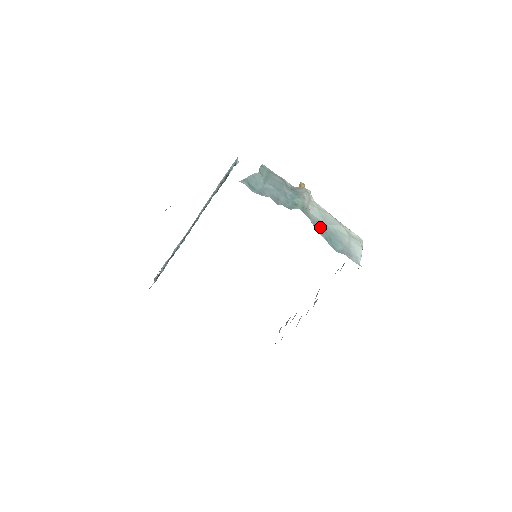
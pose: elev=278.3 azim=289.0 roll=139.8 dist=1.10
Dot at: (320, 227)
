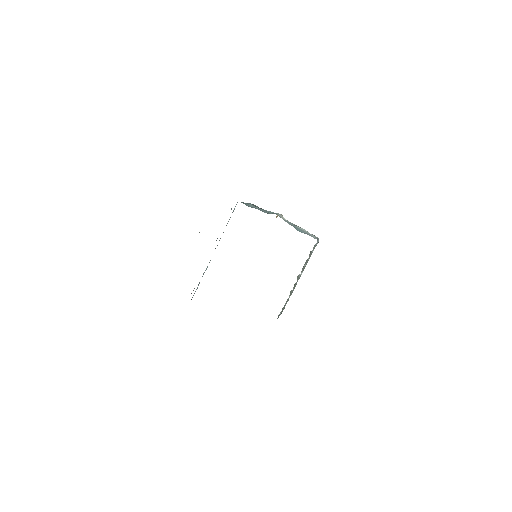
Dot at: (289, 223)
